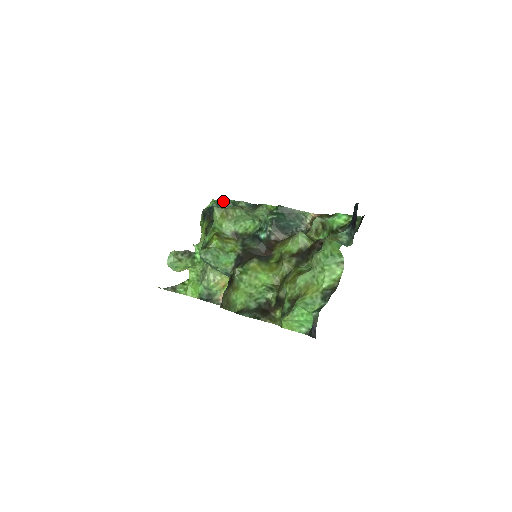
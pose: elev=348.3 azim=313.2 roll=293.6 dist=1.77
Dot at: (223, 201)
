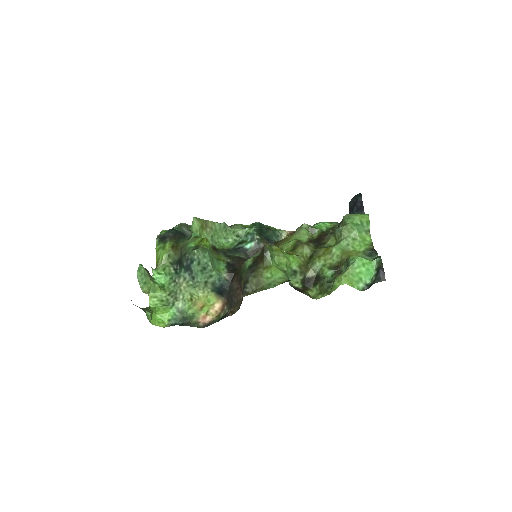
Dot at: (184, 225)
